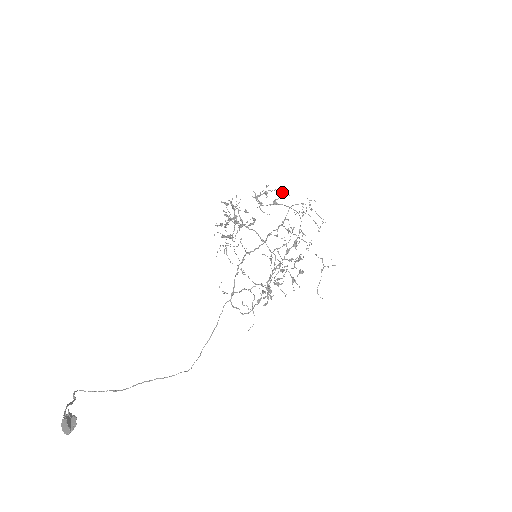
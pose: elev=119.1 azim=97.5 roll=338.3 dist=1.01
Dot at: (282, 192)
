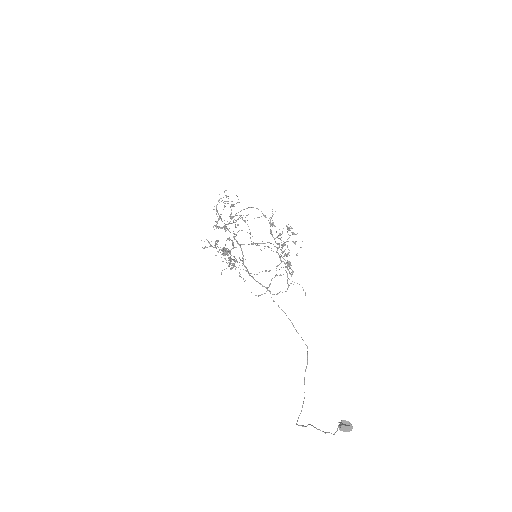
Dot at: occluded
